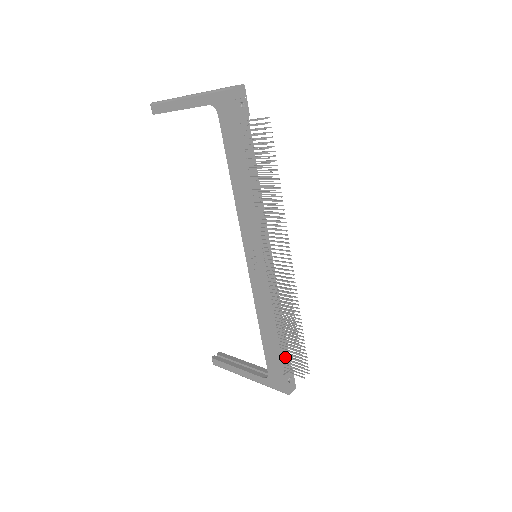
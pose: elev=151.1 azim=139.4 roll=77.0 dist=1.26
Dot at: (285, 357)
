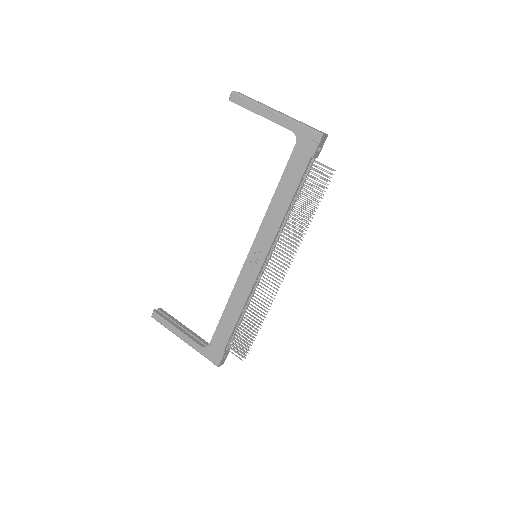
Dot at: (233, 338)
